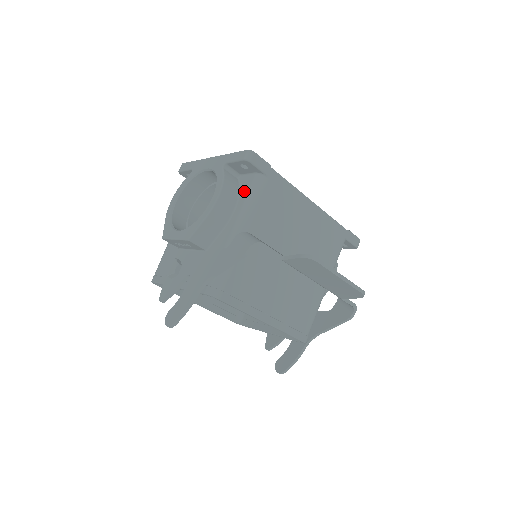
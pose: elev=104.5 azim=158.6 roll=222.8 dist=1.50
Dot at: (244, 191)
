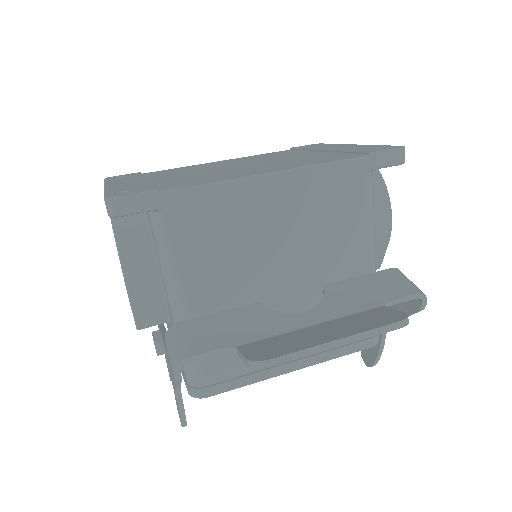
Dot at: (153, 240)
